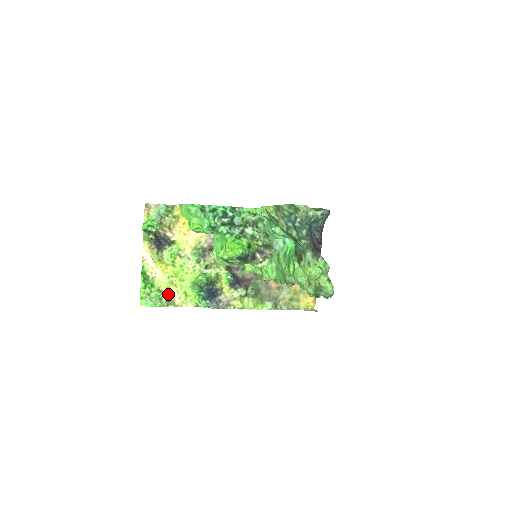
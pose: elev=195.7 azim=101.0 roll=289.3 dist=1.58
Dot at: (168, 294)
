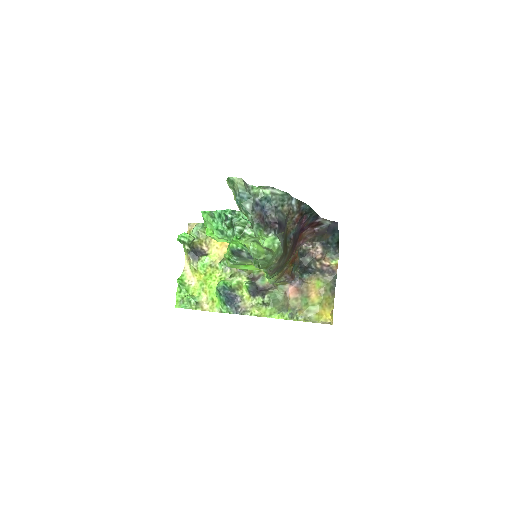
Dot at: (198, 299)
